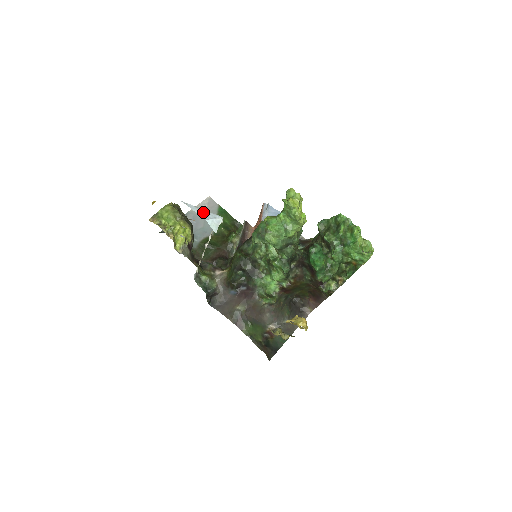
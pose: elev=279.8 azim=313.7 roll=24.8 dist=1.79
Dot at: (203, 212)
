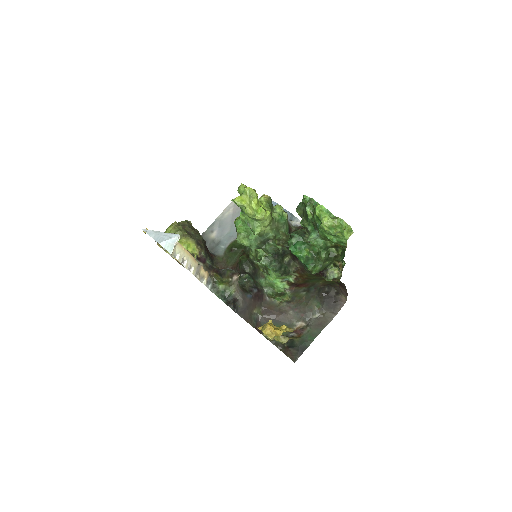
Dot at: (160, 235)
